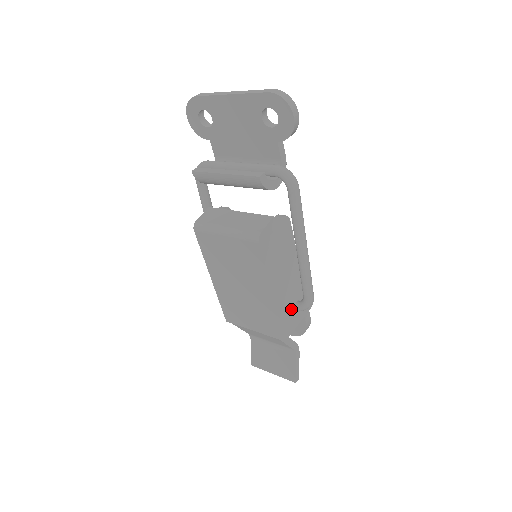
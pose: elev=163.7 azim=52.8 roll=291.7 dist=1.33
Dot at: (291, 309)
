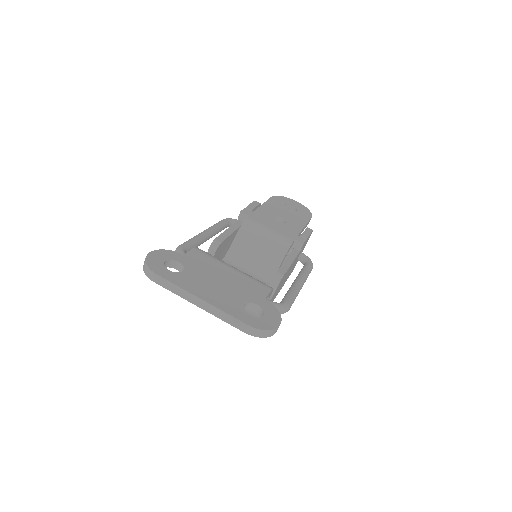
Dot at: occluded
